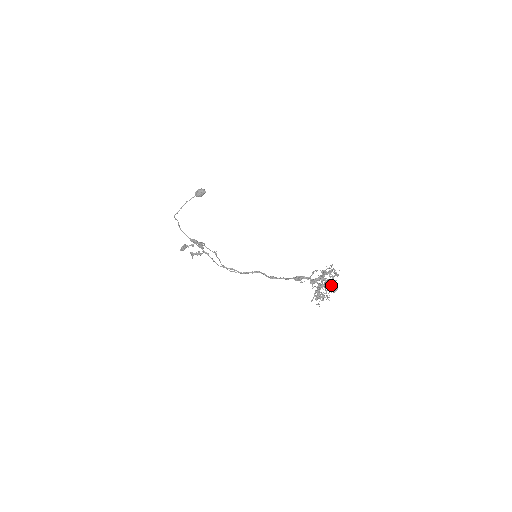
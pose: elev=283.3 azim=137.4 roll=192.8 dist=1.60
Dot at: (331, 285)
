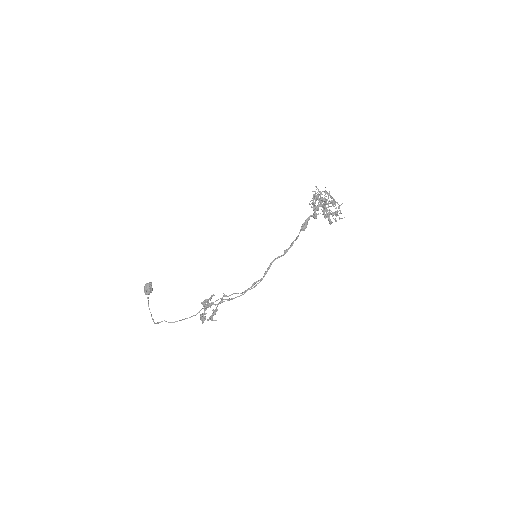
Dot at: (331, 198)
